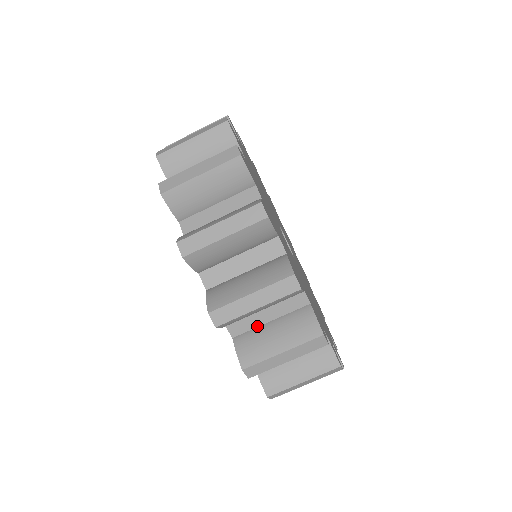
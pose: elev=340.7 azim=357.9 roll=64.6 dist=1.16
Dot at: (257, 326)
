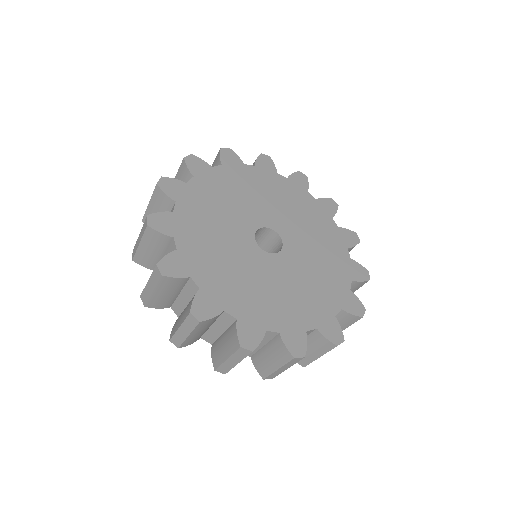
Dot at: occluded
